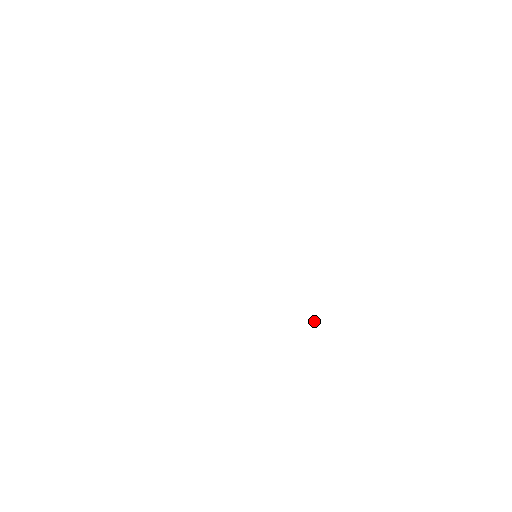
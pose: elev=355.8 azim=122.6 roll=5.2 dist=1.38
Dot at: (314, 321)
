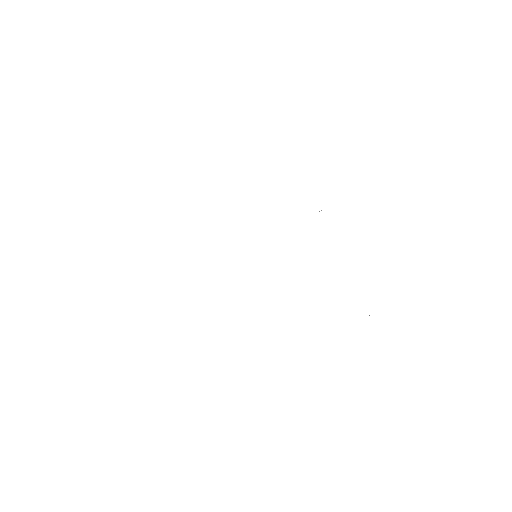
Dot at: (369, 315)
